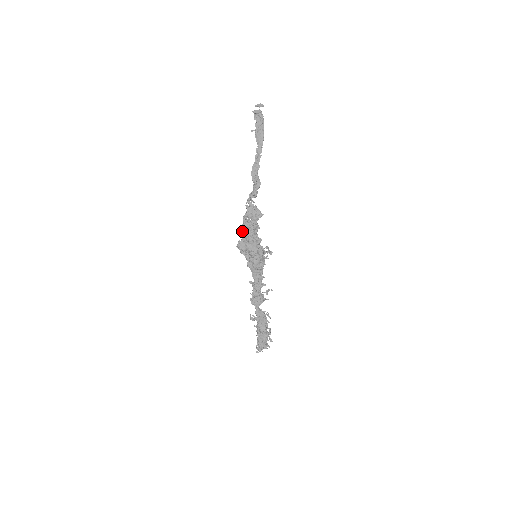
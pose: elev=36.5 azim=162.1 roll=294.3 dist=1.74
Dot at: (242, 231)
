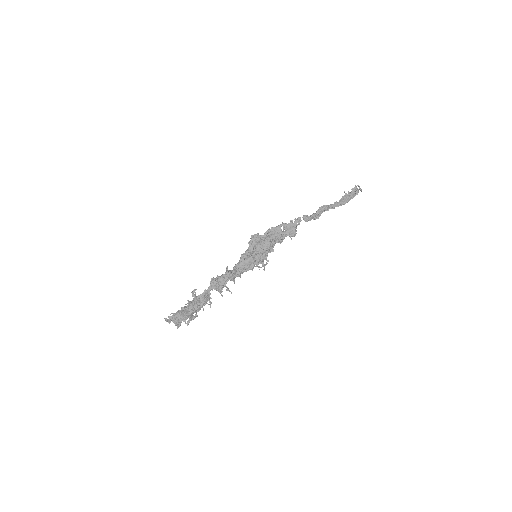
Dot at: (269, 231)
